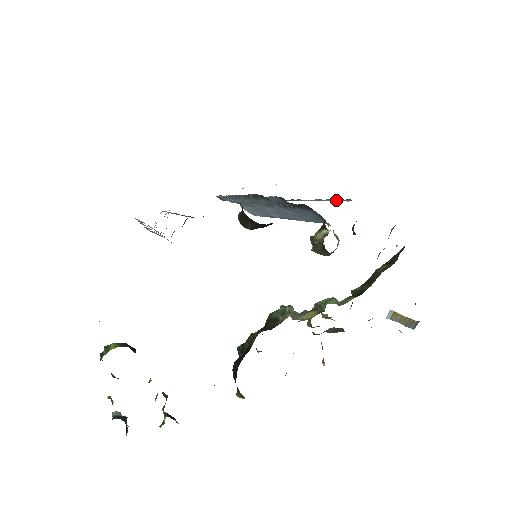
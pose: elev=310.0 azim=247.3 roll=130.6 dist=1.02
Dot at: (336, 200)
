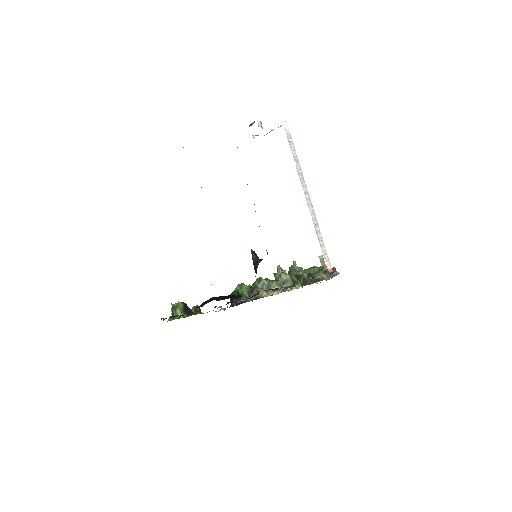
Dot at: occluded
